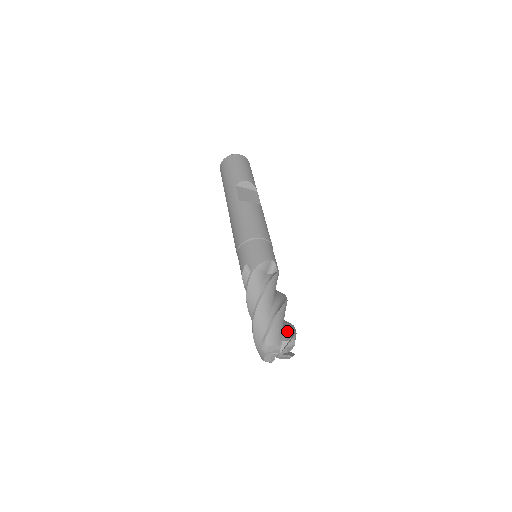
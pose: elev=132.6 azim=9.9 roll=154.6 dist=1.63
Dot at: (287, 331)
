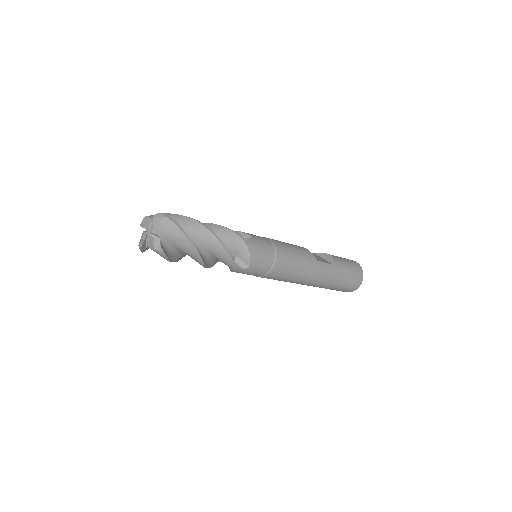
Dot at: occluded
